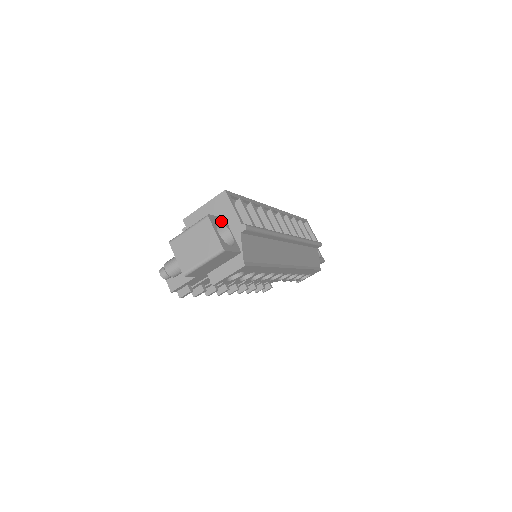
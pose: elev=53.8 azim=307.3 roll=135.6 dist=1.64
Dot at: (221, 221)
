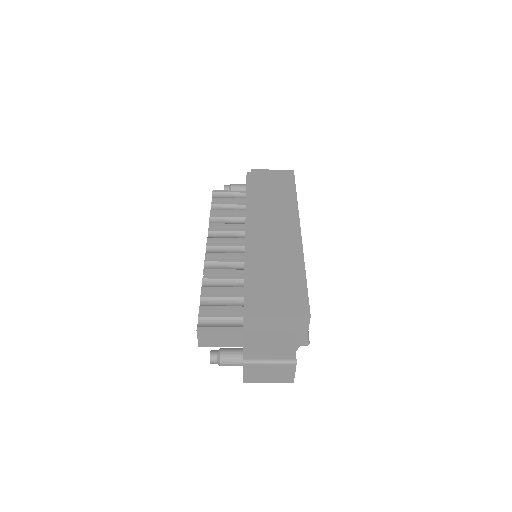
Dot at: occluded
